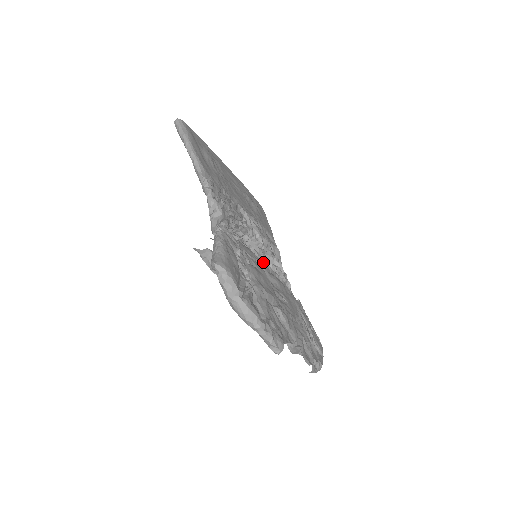
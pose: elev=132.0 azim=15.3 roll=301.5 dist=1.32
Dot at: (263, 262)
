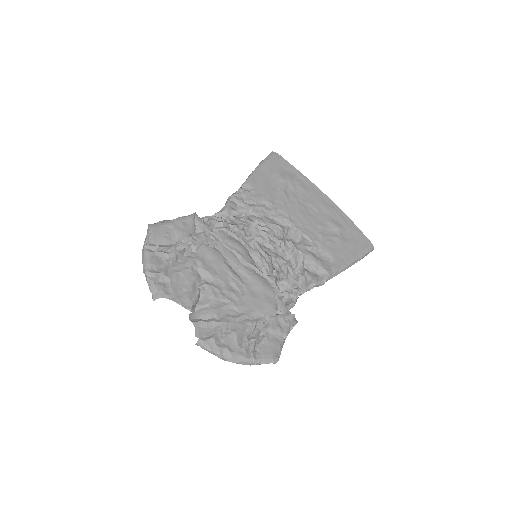
Dot at: (259, 262)
